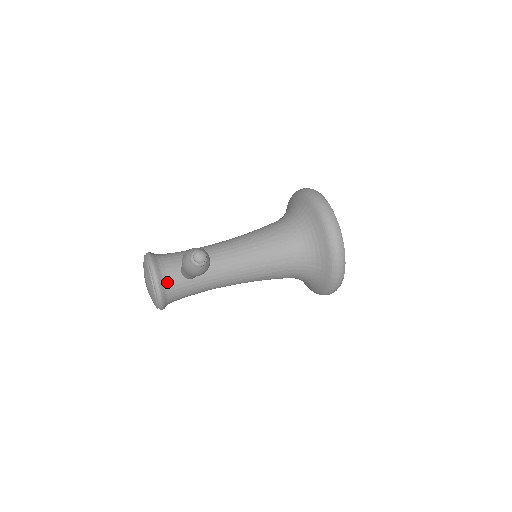
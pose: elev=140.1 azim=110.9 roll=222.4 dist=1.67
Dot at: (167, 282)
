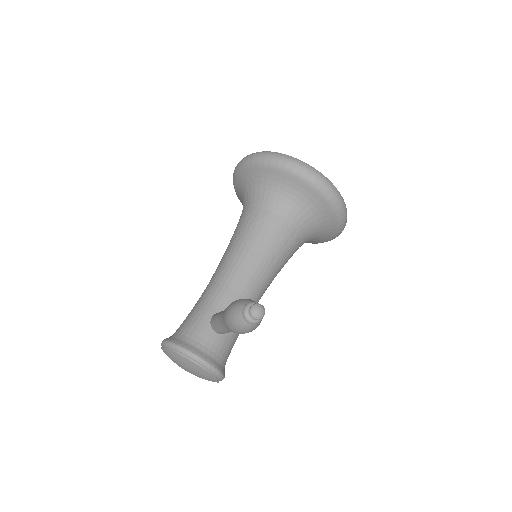
Dot at: (213, 353)
